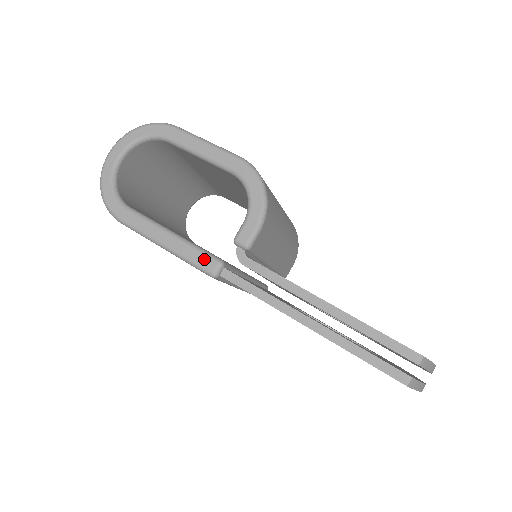
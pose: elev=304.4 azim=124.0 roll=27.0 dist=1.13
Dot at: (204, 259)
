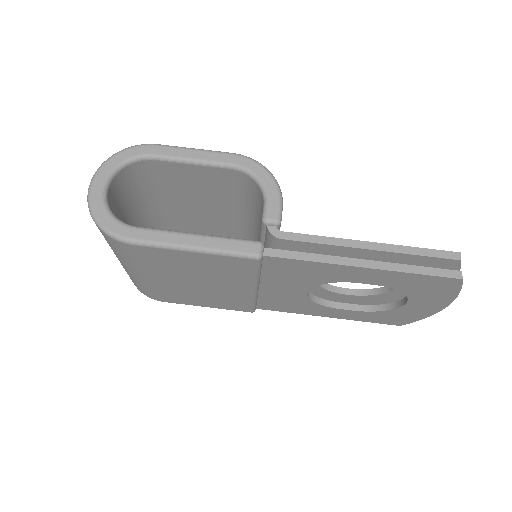
Dot at: (243, 245)
